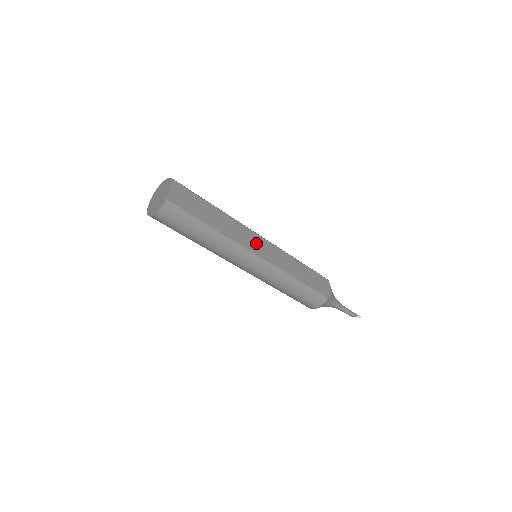
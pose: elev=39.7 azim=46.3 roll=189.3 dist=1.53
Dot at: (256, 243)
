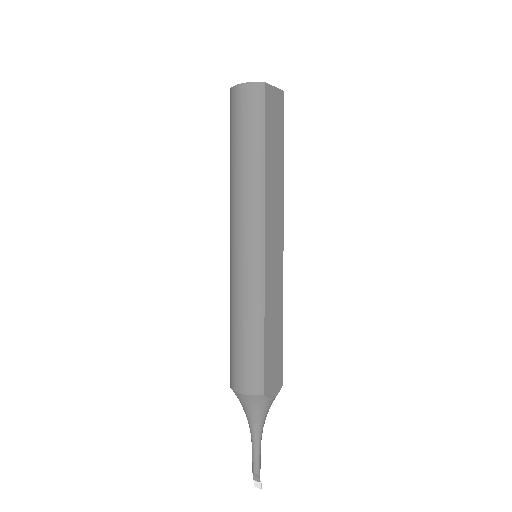
Dot at: (275, 235)
